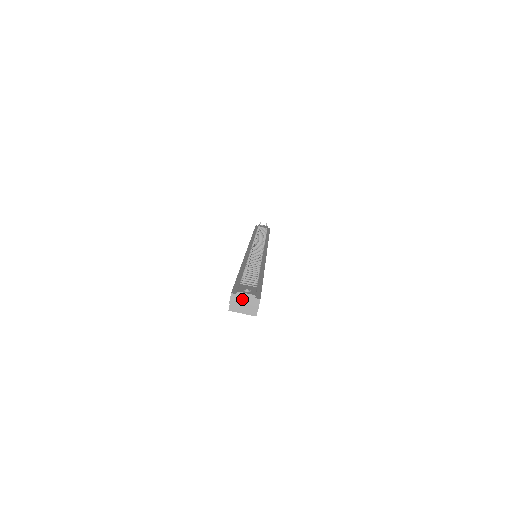
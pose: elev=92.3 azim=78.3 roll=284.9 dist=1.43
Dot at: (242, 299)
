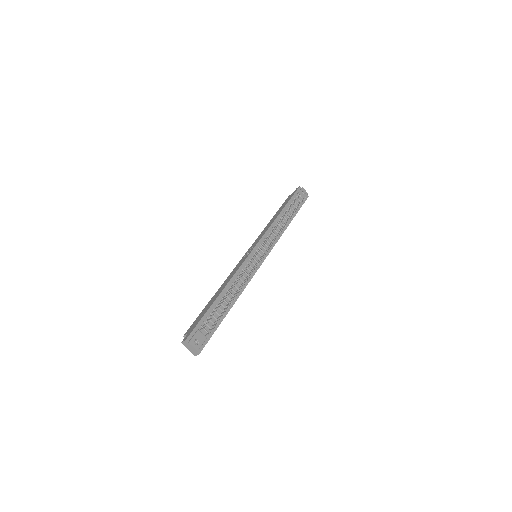
Dot at: (189, 347)
